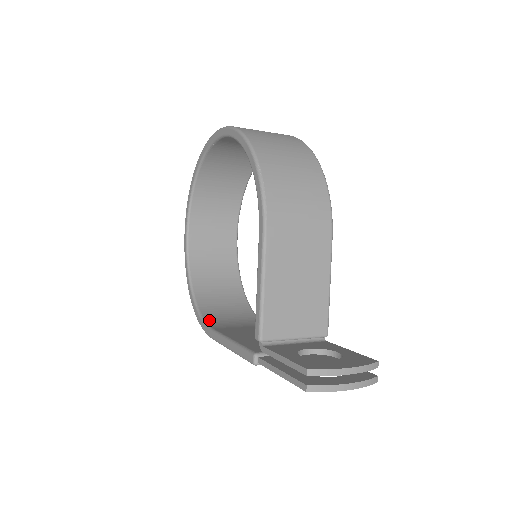
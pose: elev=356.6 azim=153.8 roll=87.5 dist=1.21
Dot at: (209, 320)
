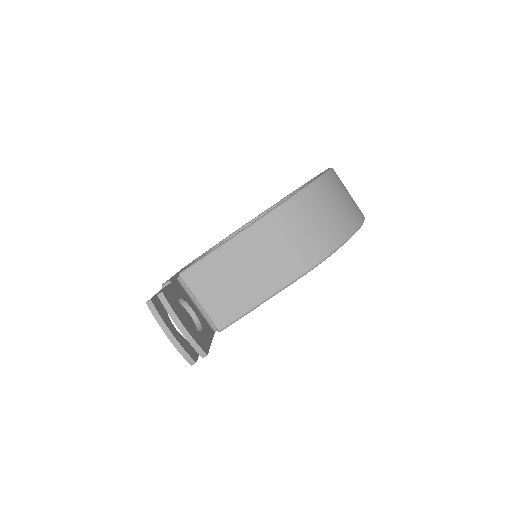
Dot at: occluded
